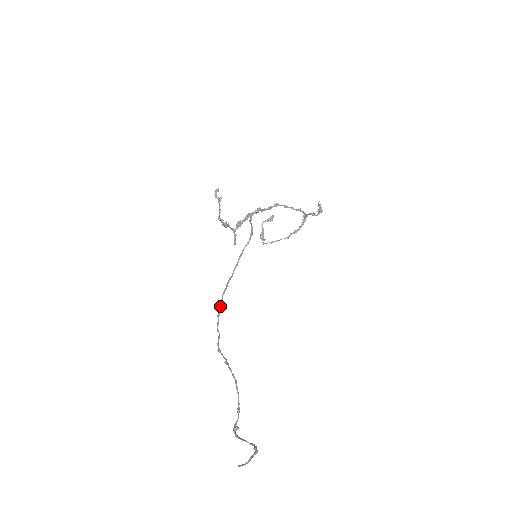
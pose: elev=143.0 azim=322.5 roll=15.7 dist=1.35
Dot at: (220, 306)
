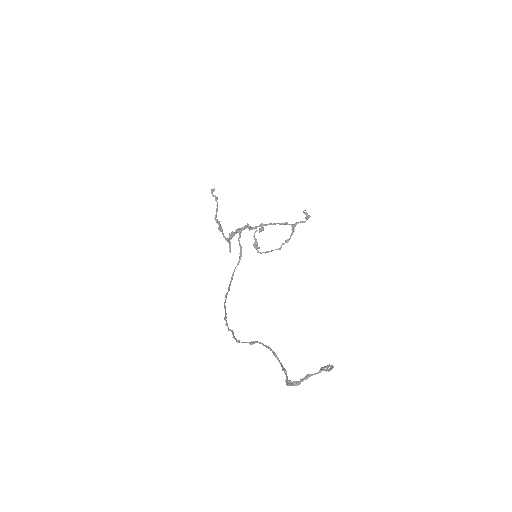
Dot at: occluded
